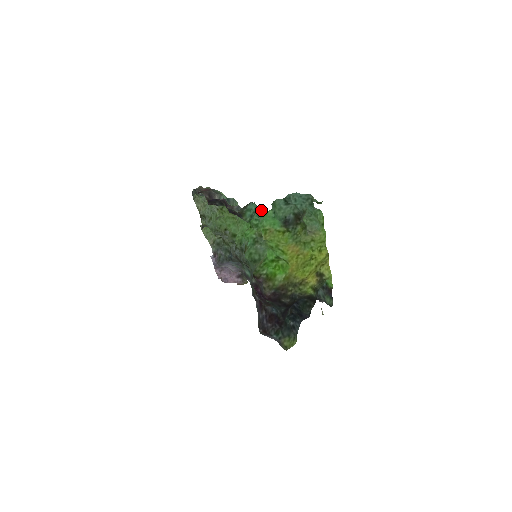
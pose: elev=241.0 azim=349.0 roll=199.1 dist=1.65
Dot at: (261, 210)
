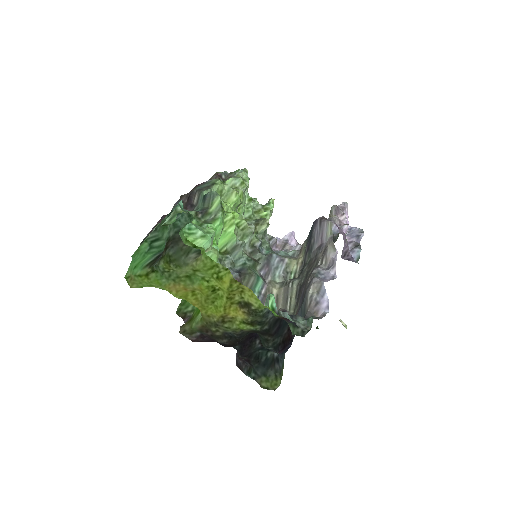
Dot at: occluded
